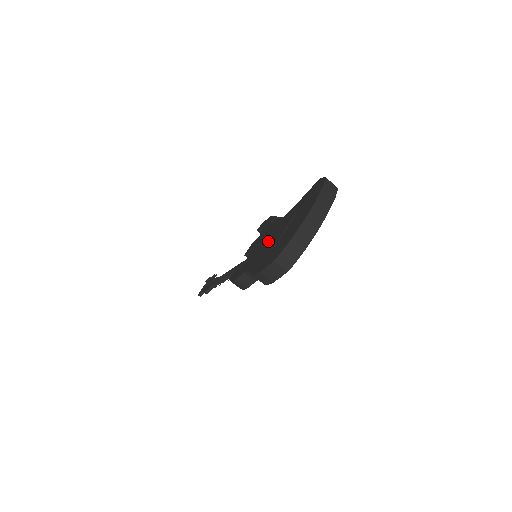
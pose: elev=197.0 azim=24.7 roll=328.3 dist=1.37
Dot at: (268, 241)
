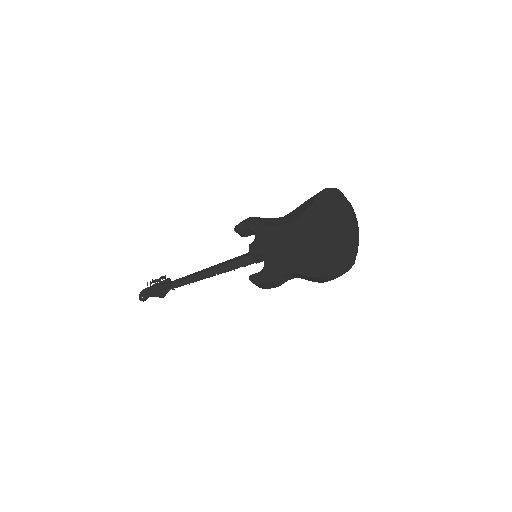
Dot at: (297, 245)
